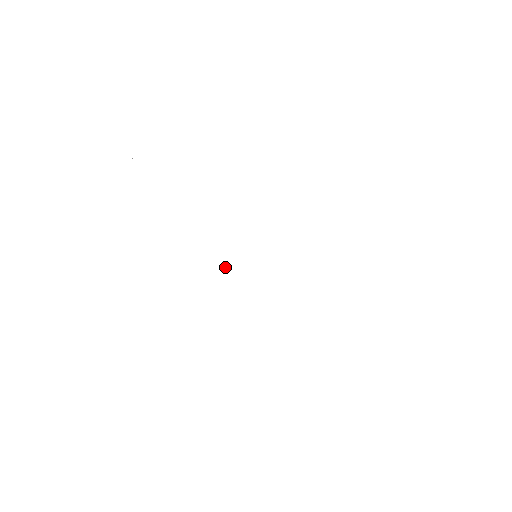
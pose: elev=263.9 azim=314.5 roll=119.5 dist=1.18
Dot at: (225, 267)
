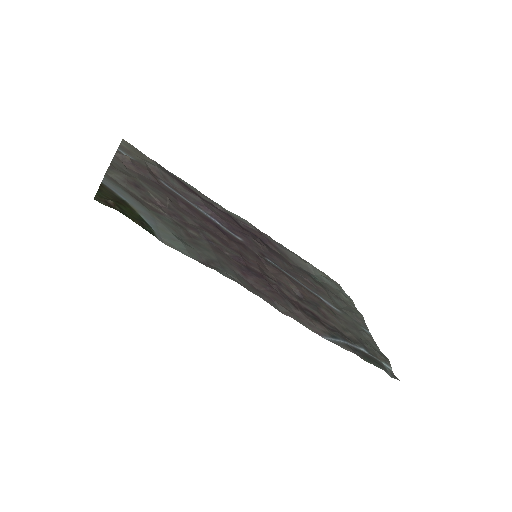
Dot at: (238, 220)
